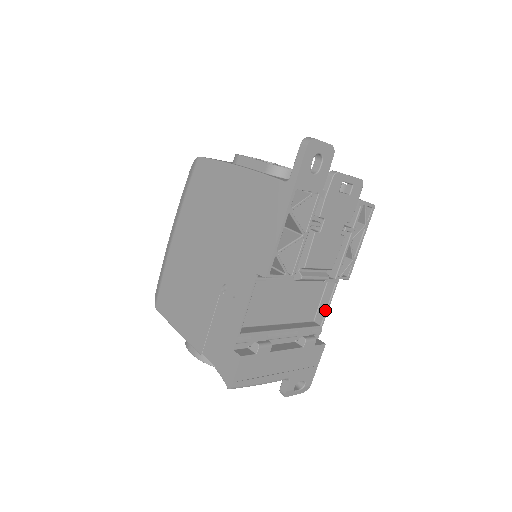
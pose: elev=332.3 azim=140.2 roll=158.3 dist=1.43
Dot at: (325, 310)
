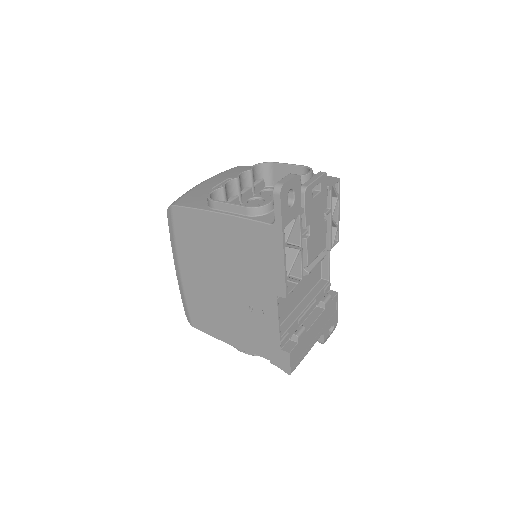
Dot at: (328, 269)
